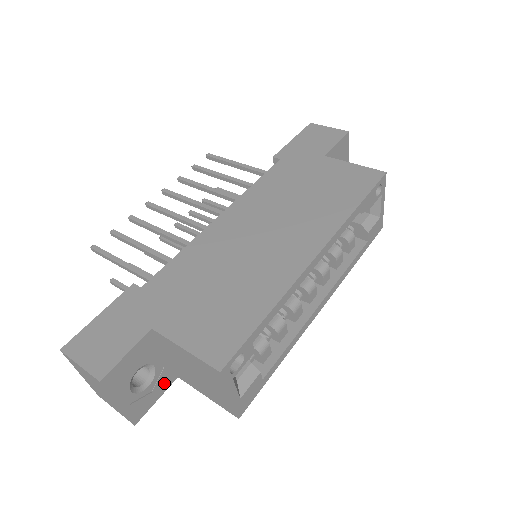
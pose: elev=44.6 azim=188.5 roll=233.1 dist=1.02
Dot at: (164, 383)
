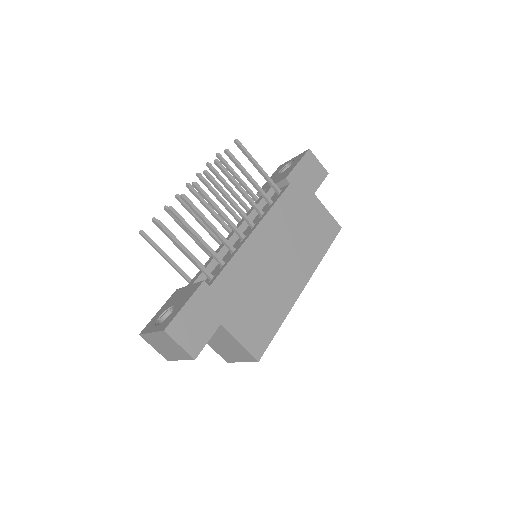
Dot at: occluded
